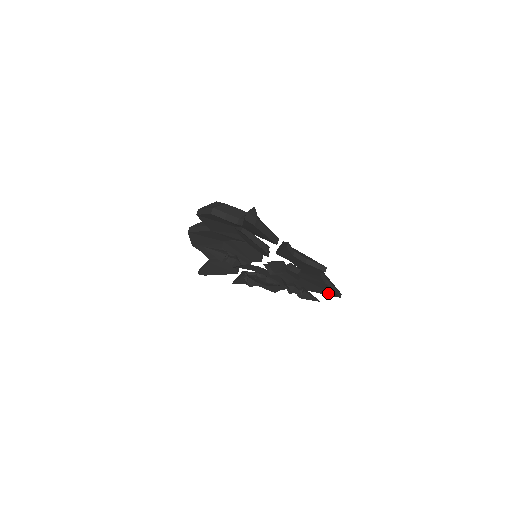
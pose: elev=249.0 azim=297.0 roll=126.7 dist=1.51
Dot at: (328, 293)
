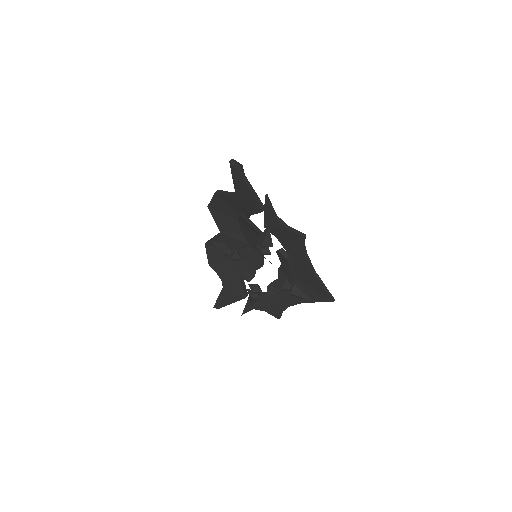
Dot at: (322, 298)
